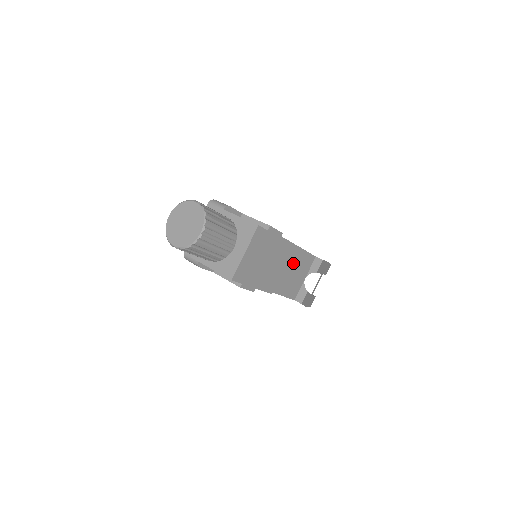
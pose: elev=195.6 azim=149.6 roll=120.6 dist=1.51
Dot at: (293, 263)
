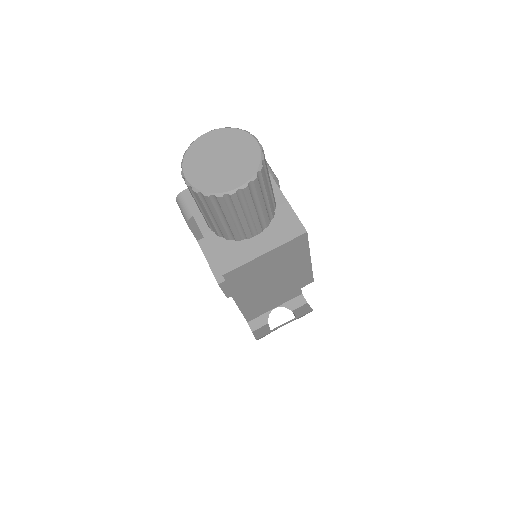
Dot at: occluded
